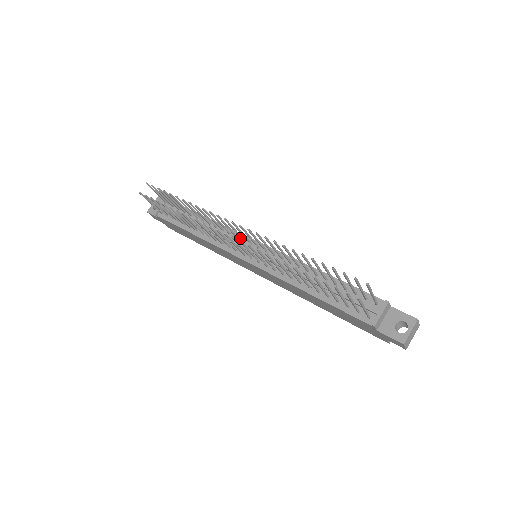
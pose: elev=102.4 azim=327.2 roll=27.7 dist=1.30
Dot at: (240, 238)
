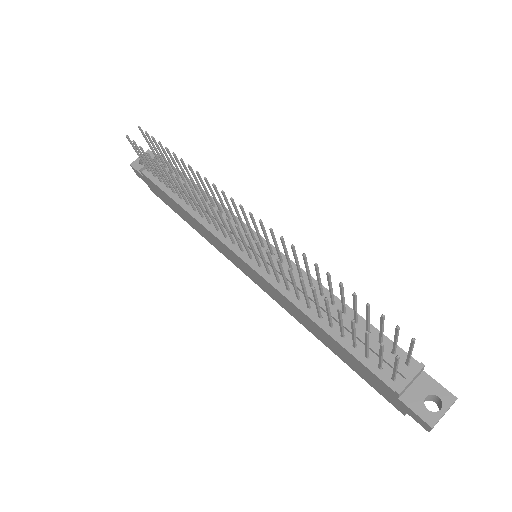
Dot at: (241, 228)
